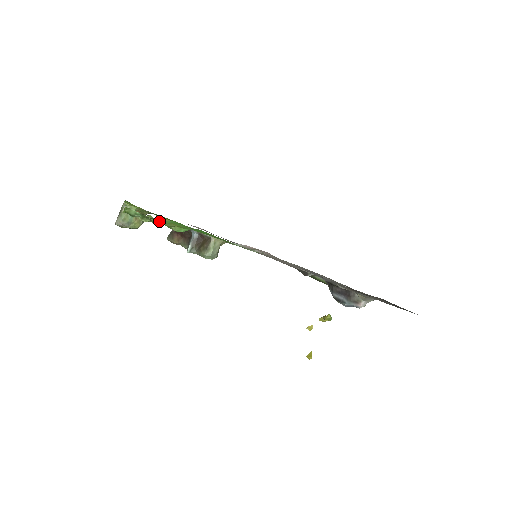
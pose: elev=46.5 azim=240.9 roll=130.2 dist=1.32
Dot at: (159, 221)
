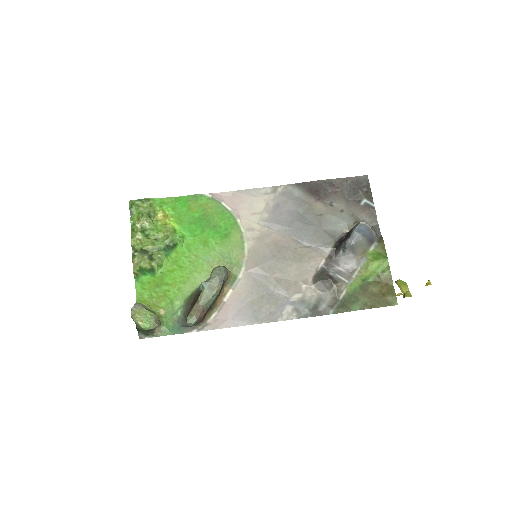
Dot at: (152, 203)
